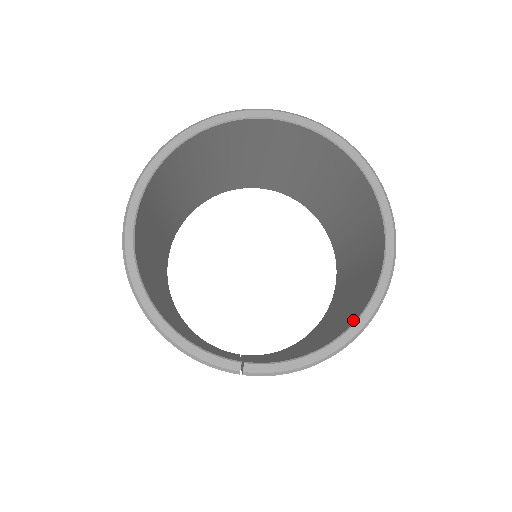
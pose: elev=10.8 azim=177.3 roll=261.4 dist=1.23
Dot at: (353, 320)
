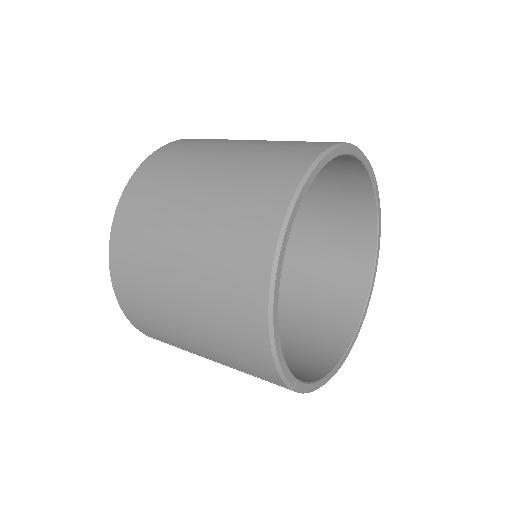
Dot at: (334, 357)
